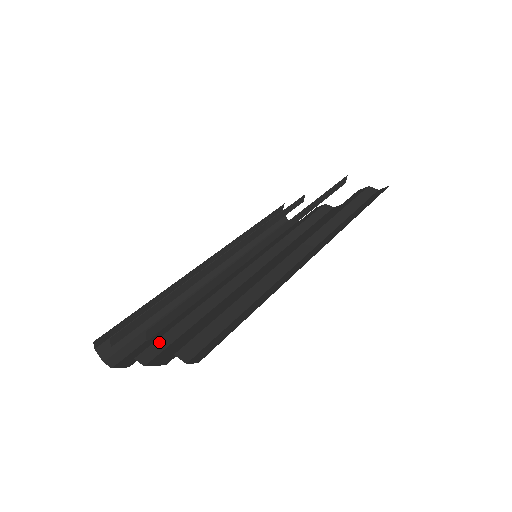
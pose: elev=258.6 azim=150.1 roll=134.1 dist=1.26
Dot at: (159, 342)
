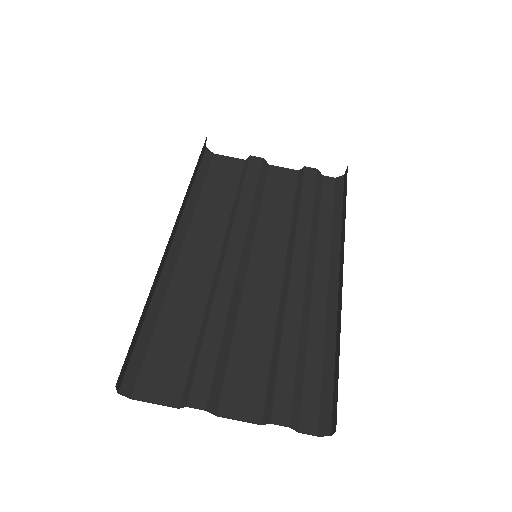
Dot at: (215, 383)
